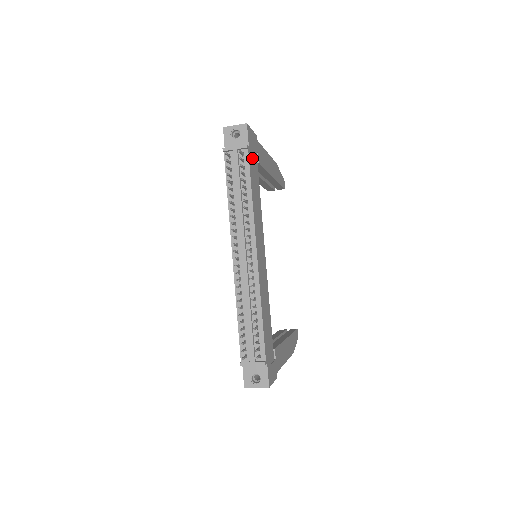
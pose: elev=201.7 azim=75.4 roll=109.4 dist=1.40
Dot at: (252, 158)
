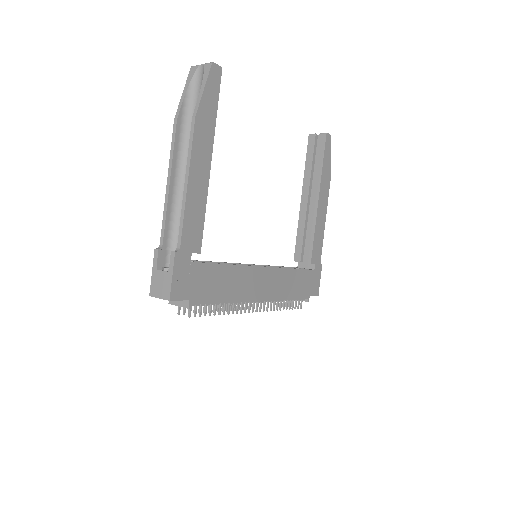
Dot at: (198, 287)
